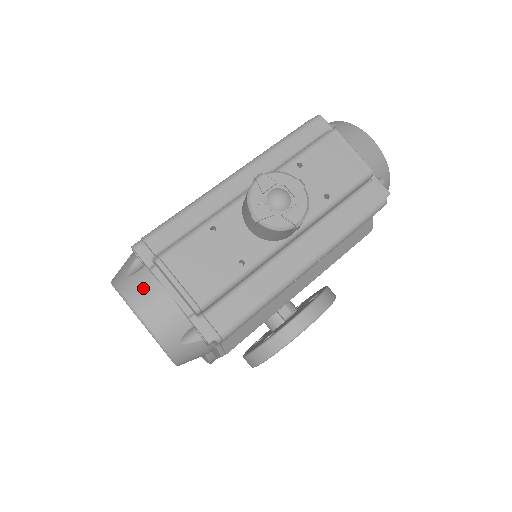
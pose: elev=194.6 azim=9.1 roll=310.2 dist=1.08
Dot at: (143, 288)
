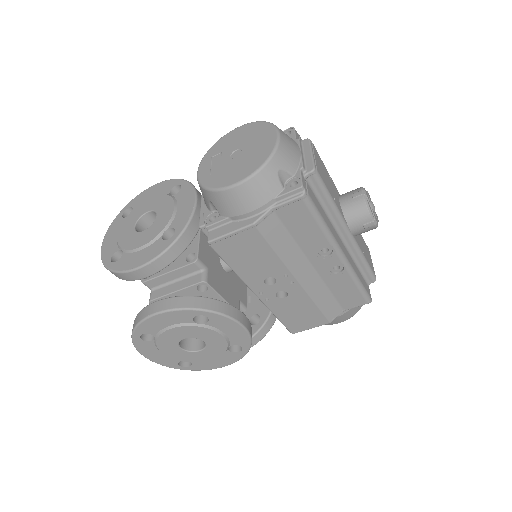
Dot at: (288, 136)
